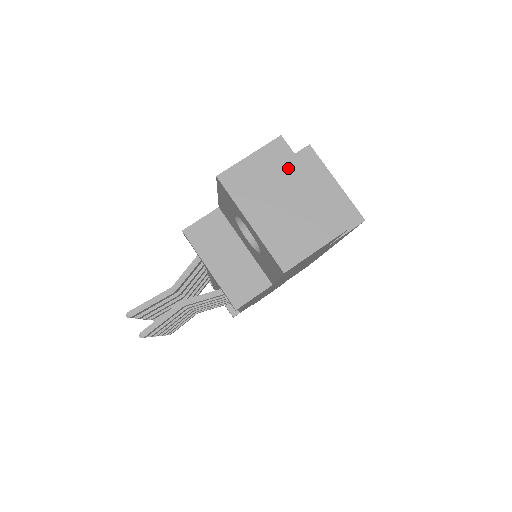
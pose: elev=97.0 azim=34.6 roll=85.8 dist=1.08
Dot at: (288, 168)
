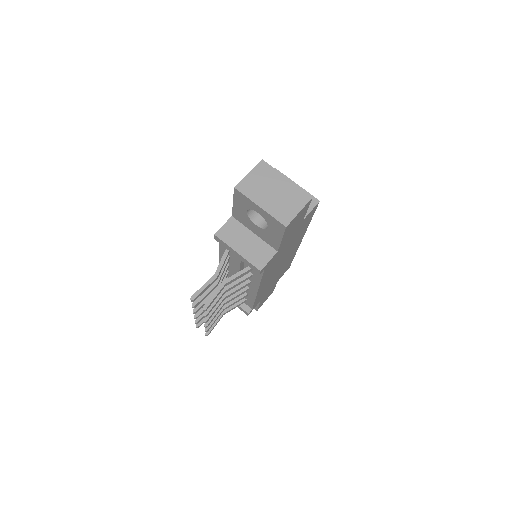
Dot at: (271, 174)
